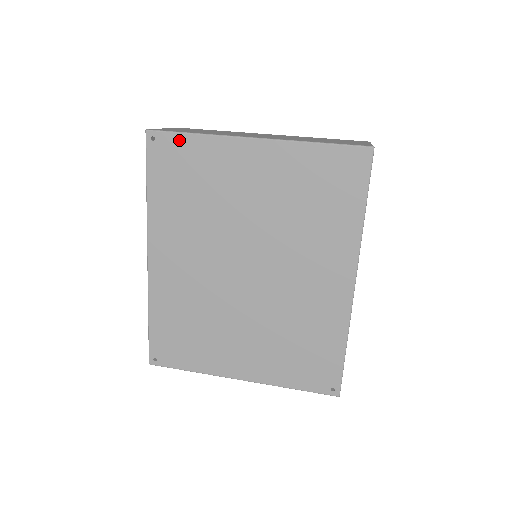
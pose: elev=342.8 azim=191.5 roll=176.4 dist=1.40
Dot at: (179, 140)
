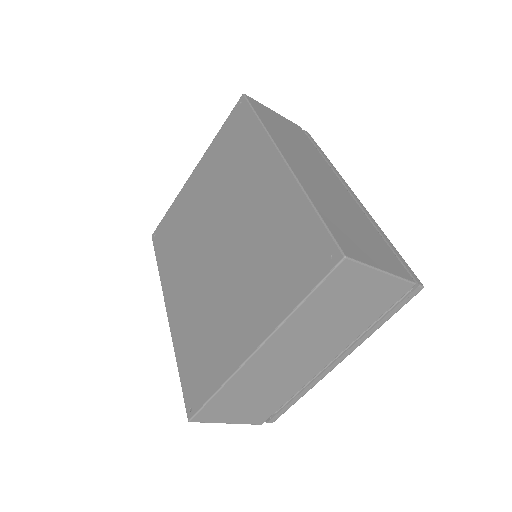
Dot at: (165, 220)
